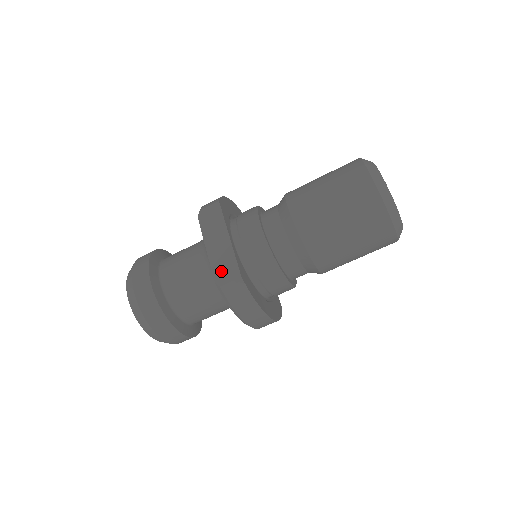
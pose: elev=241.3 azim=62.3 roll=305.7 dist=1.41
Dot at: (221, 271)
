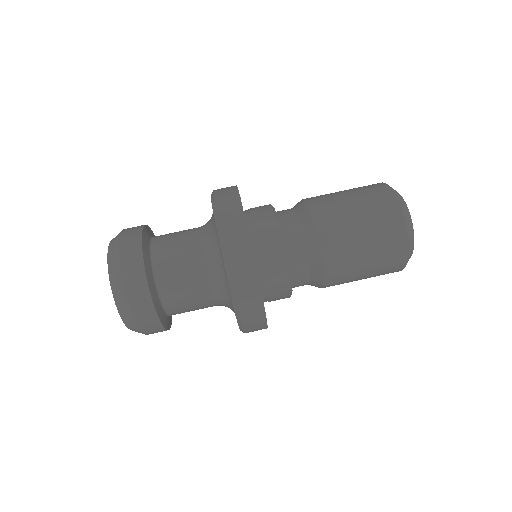
Dot at: (239, 284)
